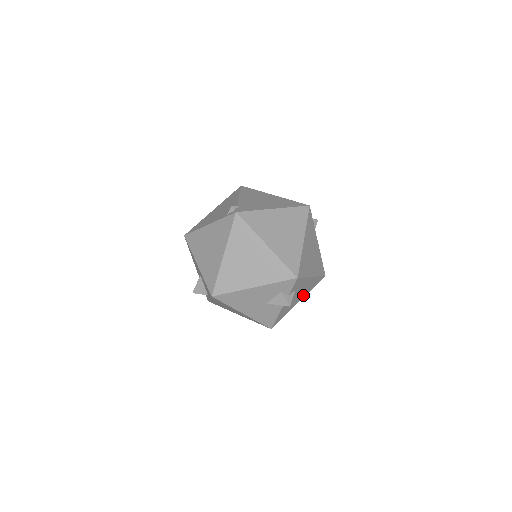
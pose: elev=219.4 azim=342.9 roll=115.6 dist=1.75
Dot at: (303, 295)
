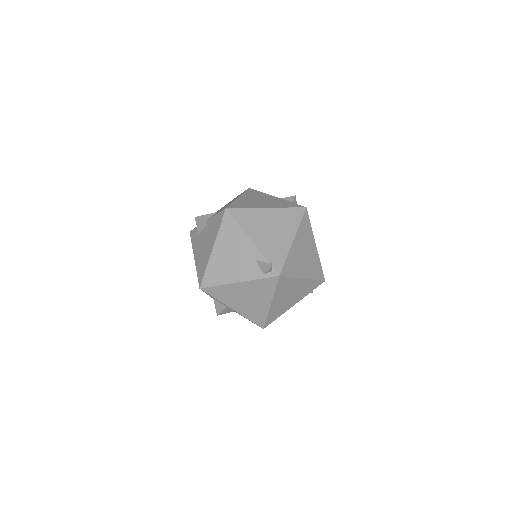
Dot at: occluded
